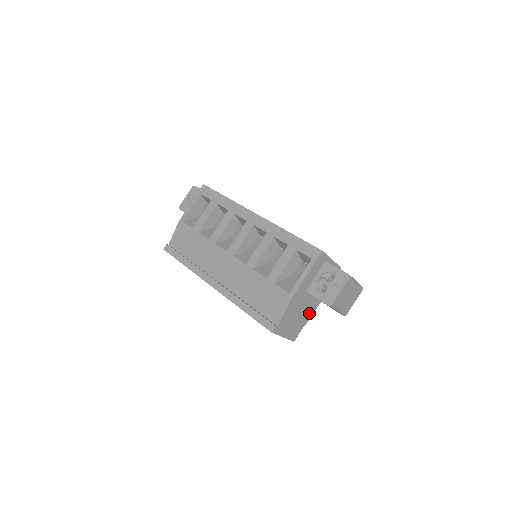
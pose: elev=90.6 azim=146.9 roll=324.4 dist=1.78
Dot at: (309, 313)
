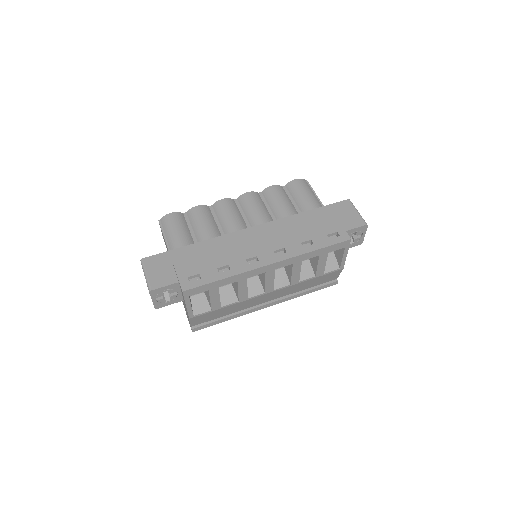
Dot at: occluded
